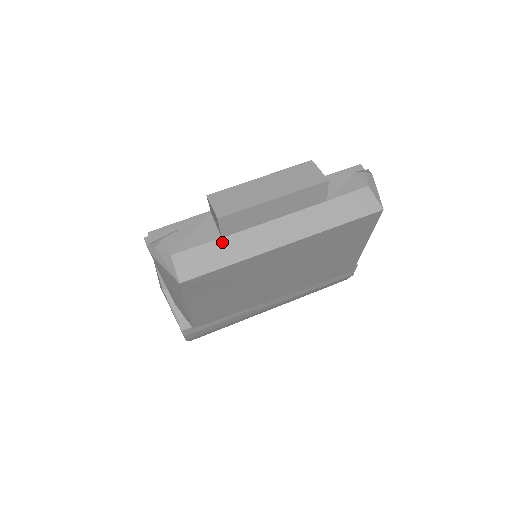
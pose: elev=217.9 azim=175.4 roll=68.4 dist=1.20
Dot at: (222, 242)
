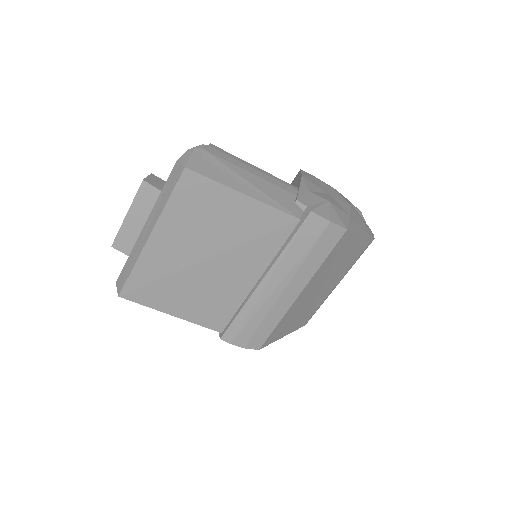
Dot at: (129, 259)
